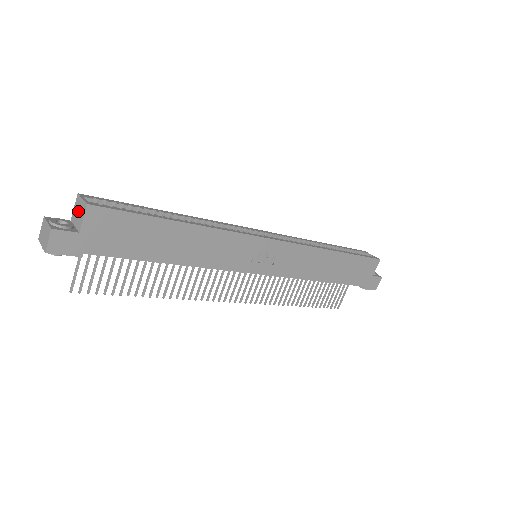
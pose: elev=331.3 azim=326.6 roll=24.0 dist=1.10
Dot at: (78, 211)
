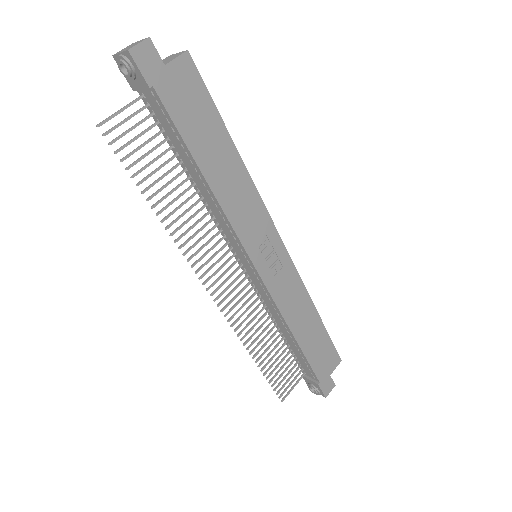
Dot at: (168, 59)
